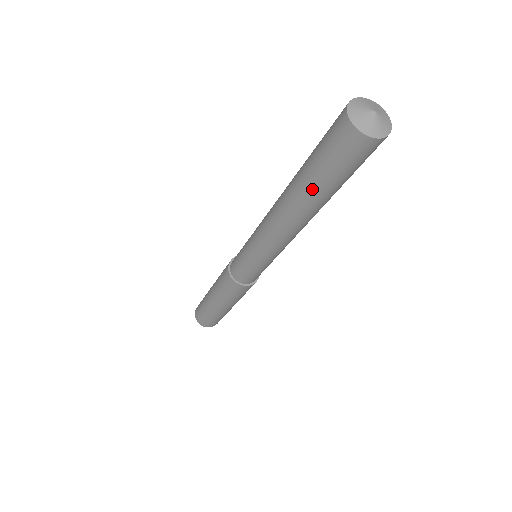
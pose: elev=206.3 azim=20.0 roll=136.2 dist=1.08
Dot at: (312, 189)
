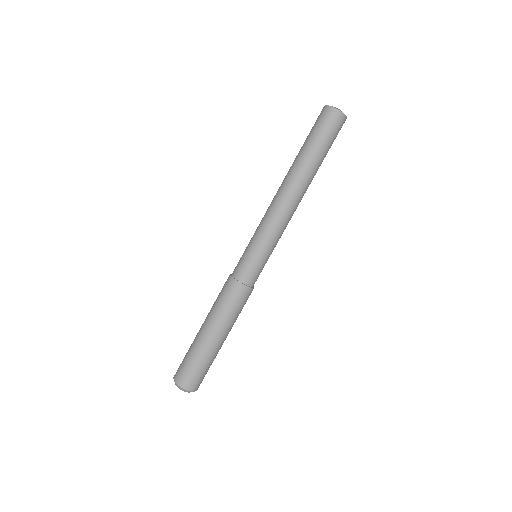
Dot at: (303, 152)
